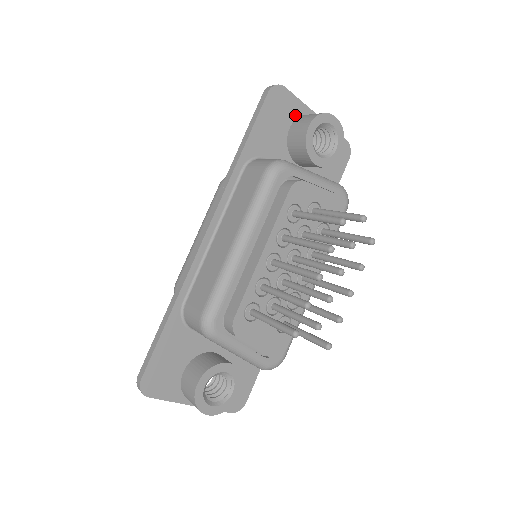
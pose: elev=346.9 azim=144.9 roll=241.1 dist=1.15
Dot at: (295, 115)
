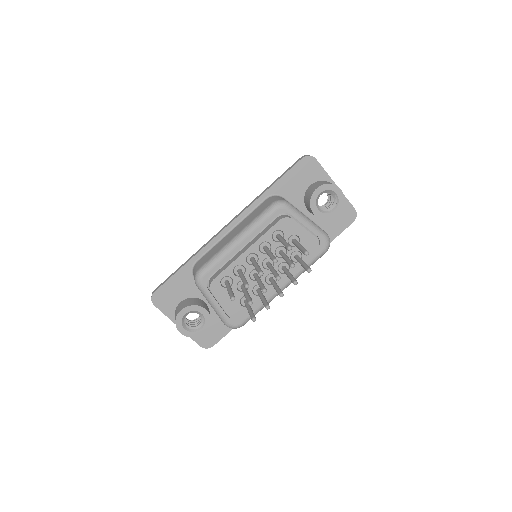
Dot at: (318, 179)
